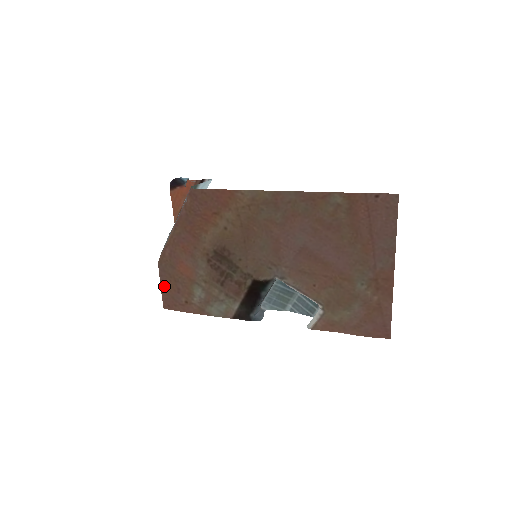
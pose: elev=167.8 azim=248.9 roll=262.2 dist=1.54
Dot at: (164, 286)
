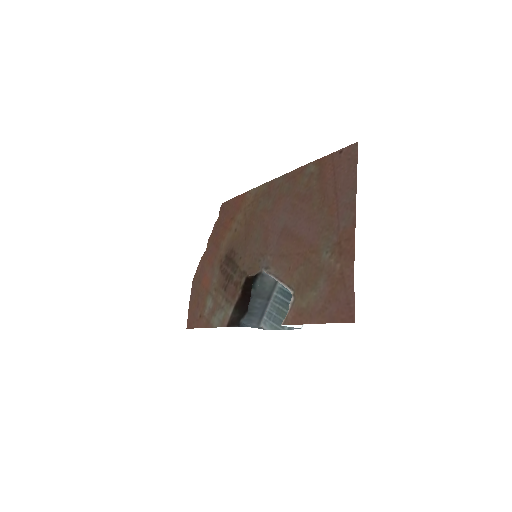
Dot at: (191, 303)
